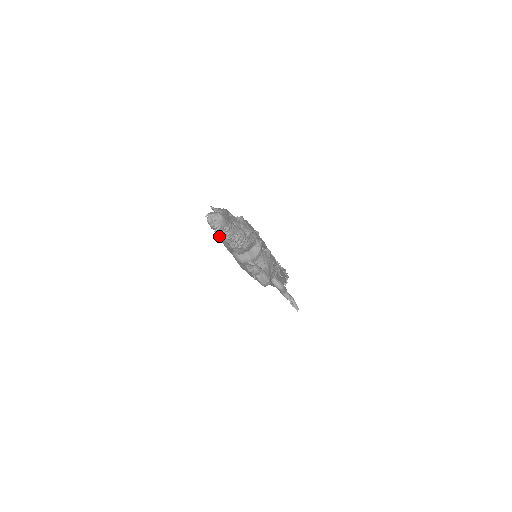
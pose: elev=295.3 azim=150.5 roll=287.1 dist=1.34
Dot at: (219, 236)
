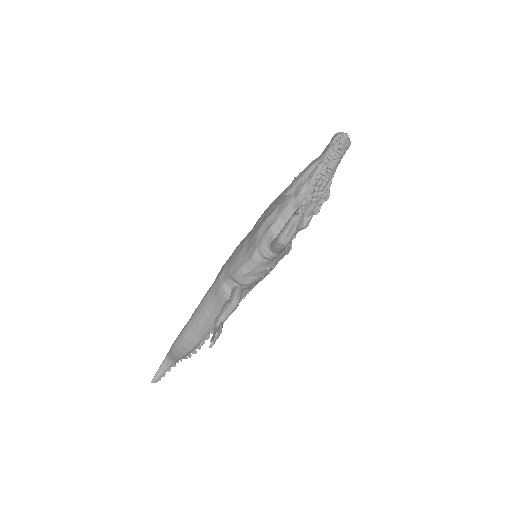
Dot at: (315, 161)
